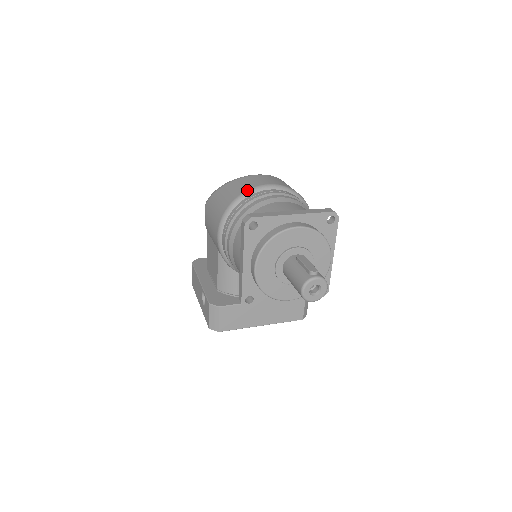
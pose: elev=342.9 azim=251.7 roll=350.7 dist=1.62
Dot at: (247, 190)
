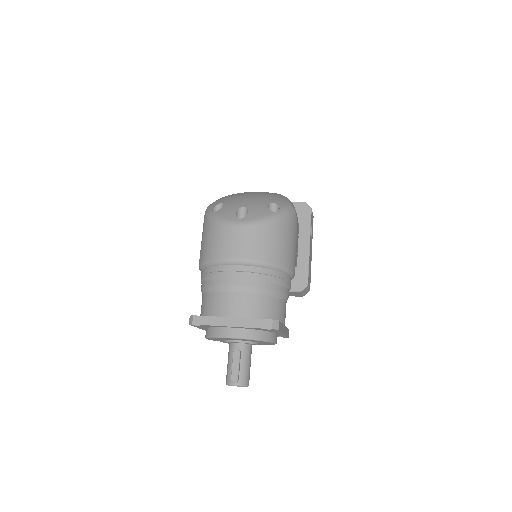
Dot at: (214, 259)
